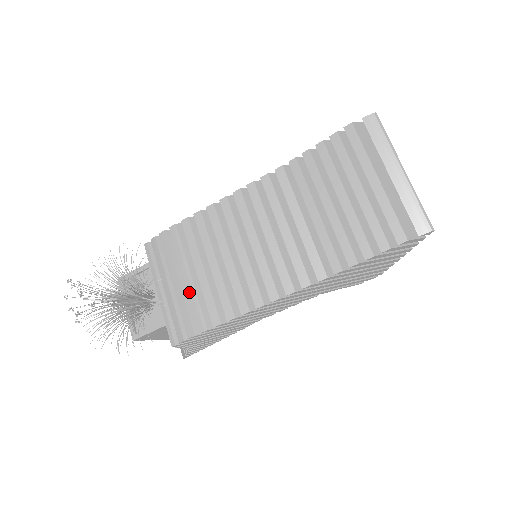
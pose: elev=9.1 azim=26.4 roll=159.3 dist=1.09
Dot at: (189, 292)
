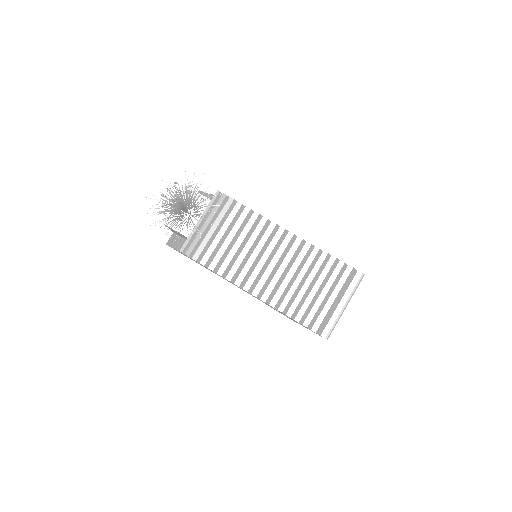
Dot at: (214, 240)
